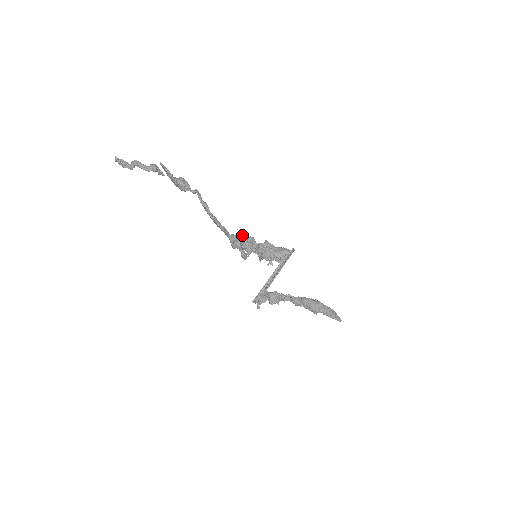
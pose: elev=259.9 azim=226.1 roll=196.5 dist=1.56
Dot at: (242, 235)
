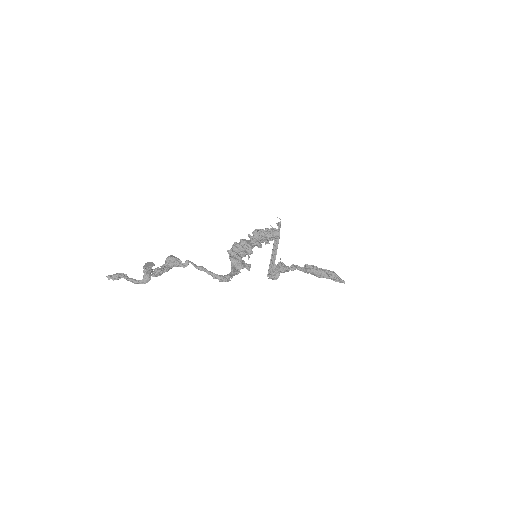
Dot at: (237, 249)
